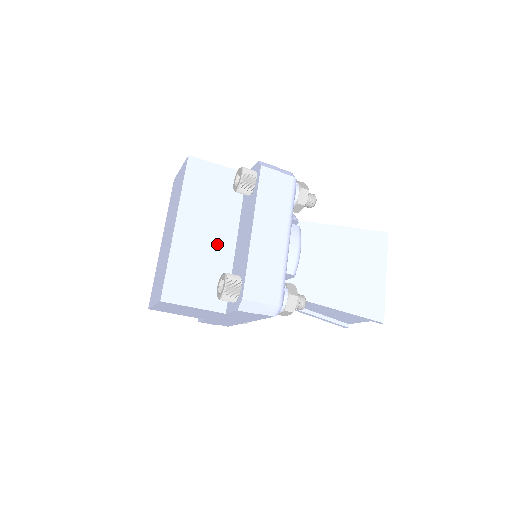
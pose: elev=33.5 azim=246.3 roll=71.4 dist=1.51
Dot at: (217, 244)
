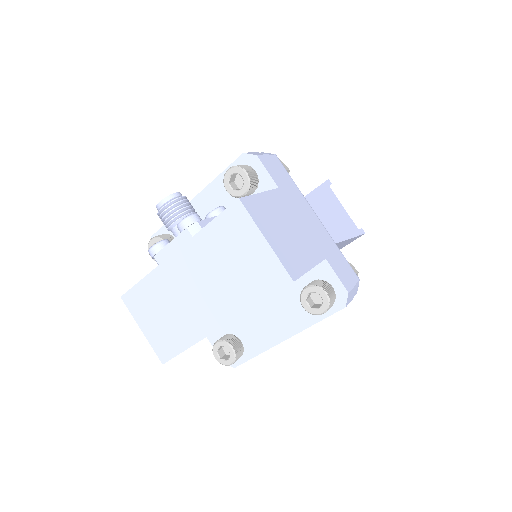
Dot at: occluded
